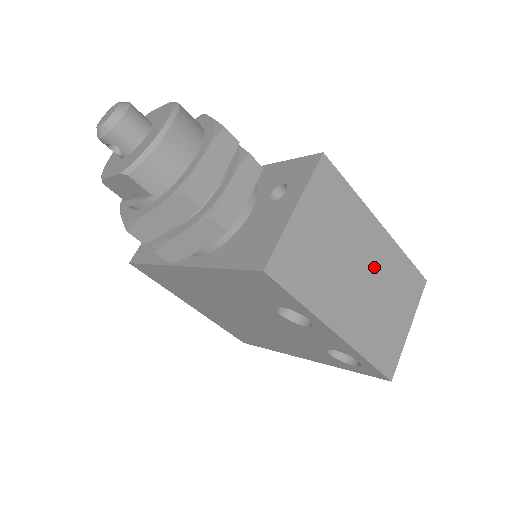
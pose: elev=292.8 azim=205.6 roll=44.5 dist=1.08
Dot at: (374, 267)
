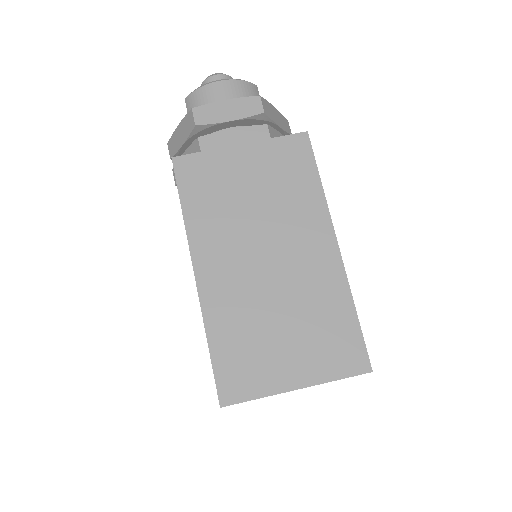
Dot at: (294, 270)
